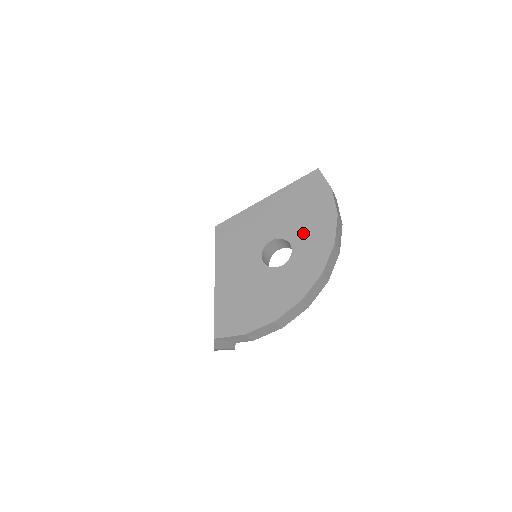
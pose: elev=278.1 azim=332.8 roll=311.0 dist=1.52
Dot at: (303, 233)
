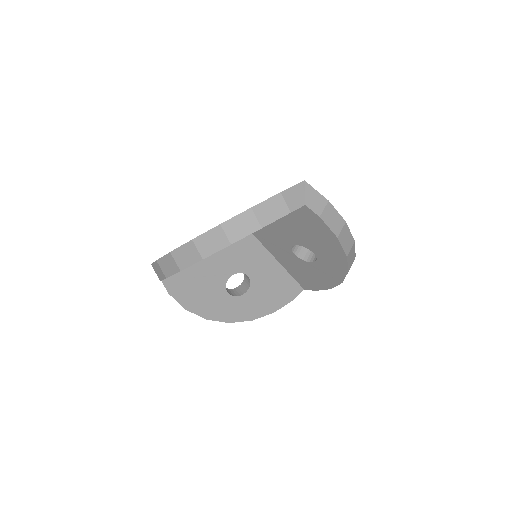
Dot at: occluded
